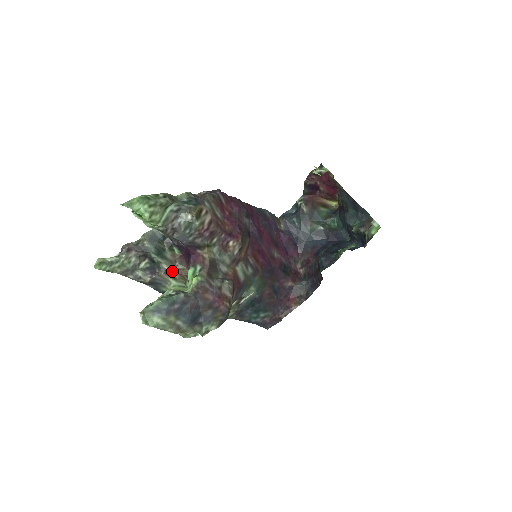
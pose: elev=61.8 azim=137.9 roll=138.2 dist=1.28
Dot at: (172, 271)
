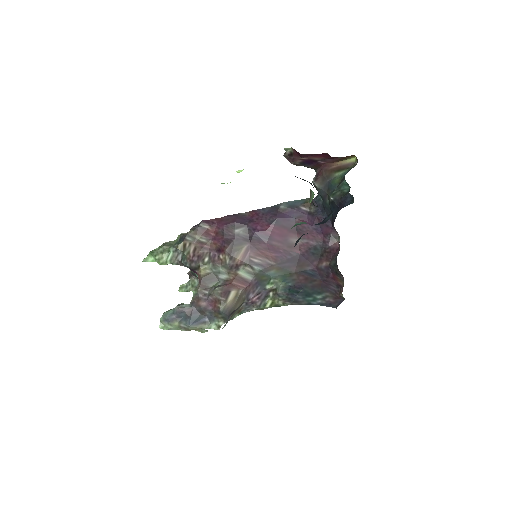
Dot at: occluded
